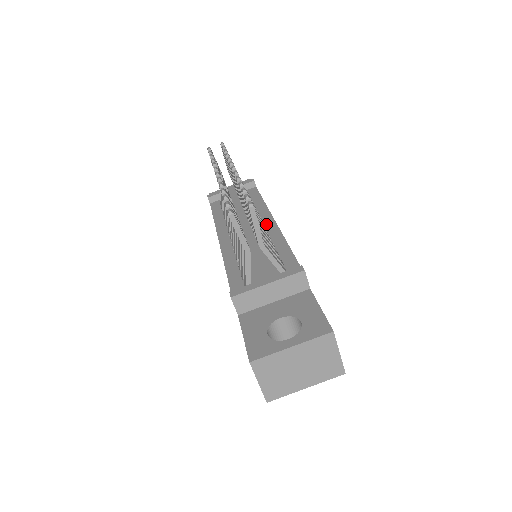
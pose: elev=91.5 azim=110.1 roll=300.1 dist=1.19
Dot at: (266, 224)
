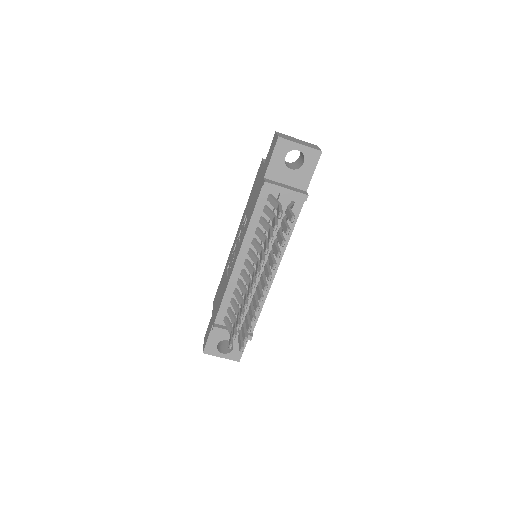
Dot at: occluded
